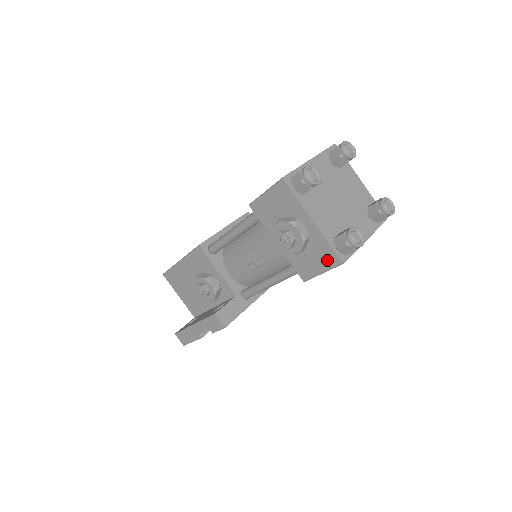
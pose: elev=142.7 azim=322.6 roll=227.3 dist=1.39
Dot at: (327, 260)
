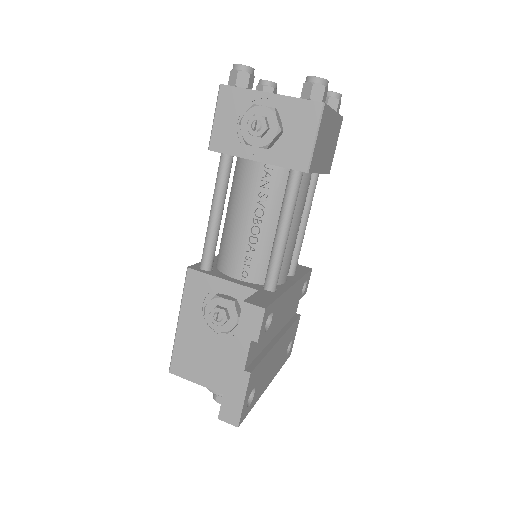
Dot at: (309, 118)
